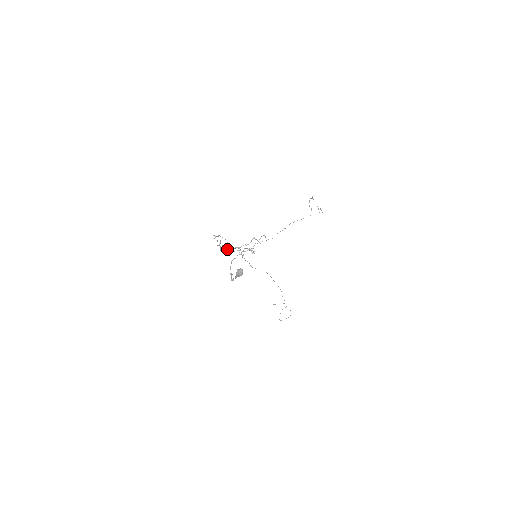
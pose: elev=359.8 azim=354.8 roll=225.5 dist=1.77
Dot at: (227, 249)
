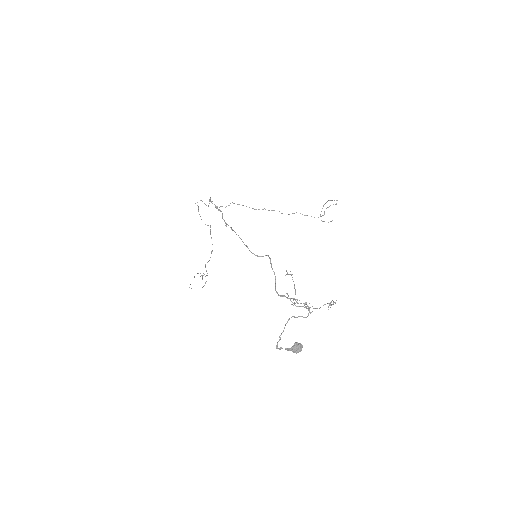
Dot at: (290, 298)
